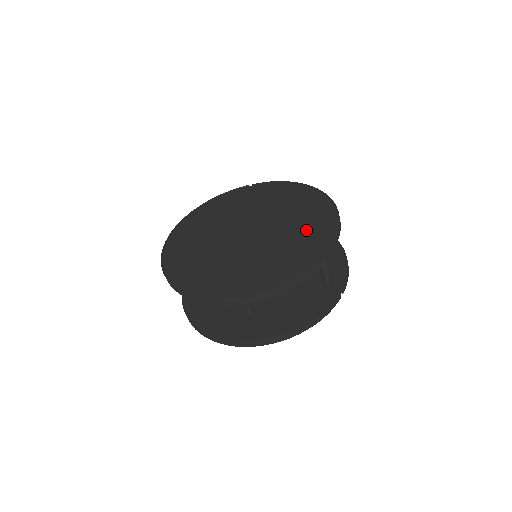
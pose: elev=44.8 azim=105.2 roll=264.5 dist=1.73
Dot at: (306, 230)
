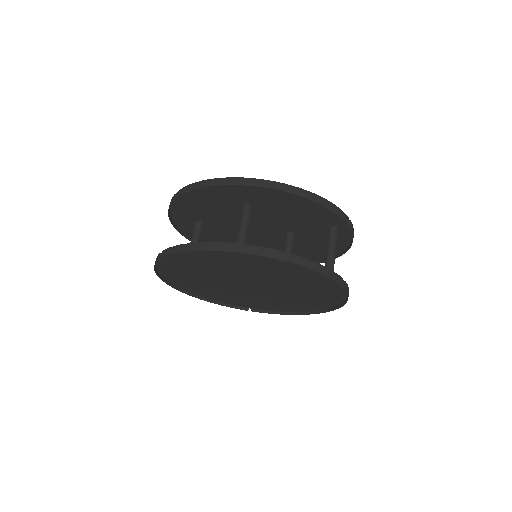
Dot at: occluded
